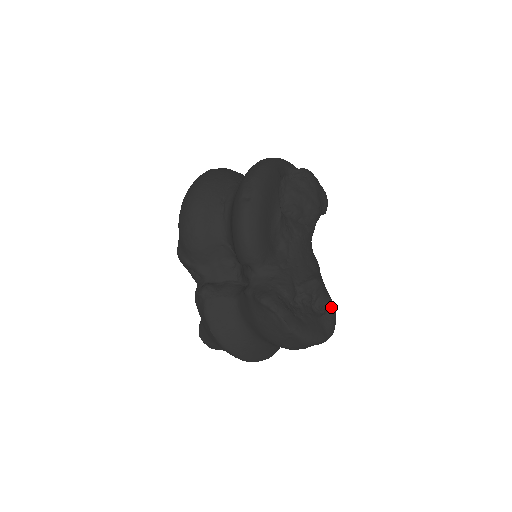
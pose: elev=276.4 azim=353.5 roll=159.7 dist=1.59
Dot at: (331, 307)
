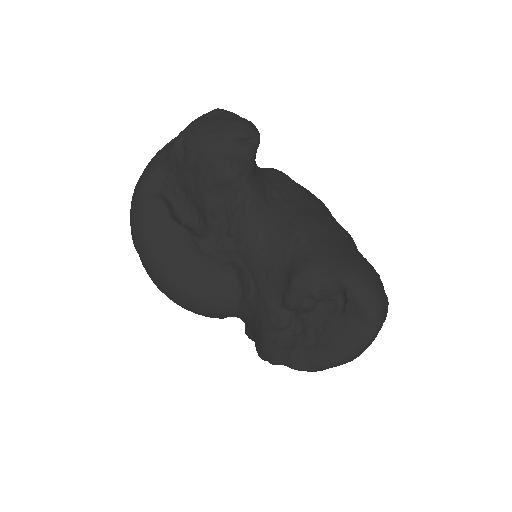
Dot at: (347, 287)
